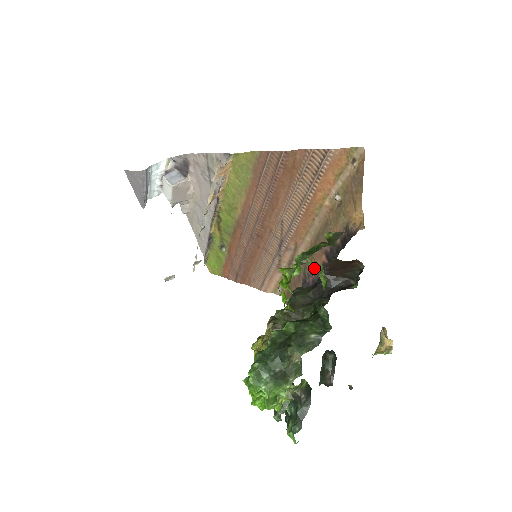
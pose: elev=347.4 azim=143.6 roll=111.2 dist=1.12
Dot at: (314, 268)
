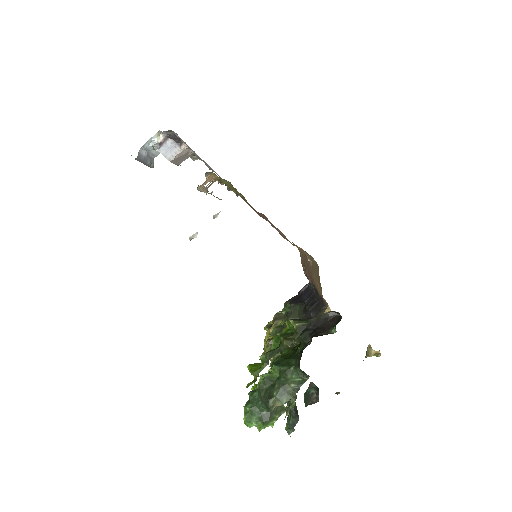
Dot at: (308, 279)
